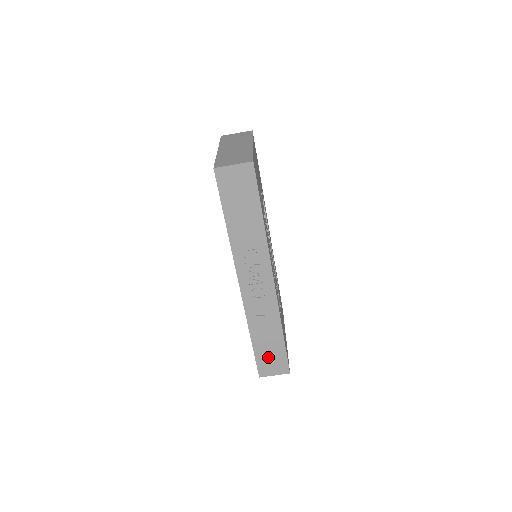
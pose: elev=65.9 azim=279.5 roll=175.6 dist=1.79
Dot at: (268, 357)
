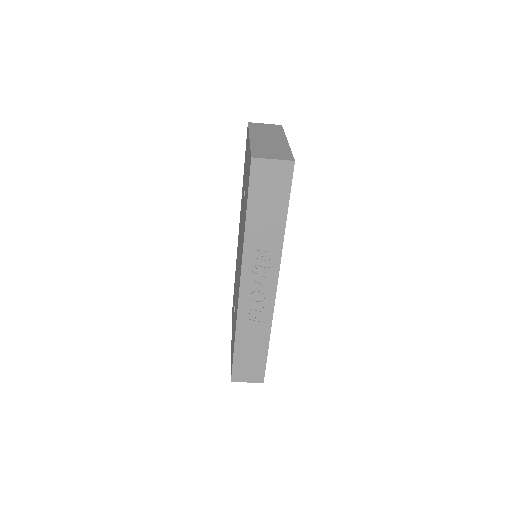
Dot at: (246, 363)
